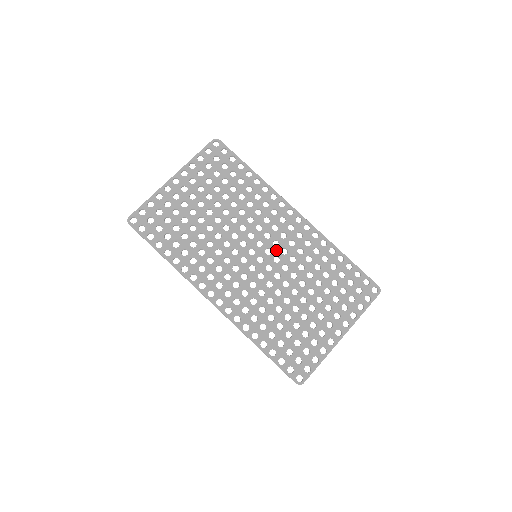
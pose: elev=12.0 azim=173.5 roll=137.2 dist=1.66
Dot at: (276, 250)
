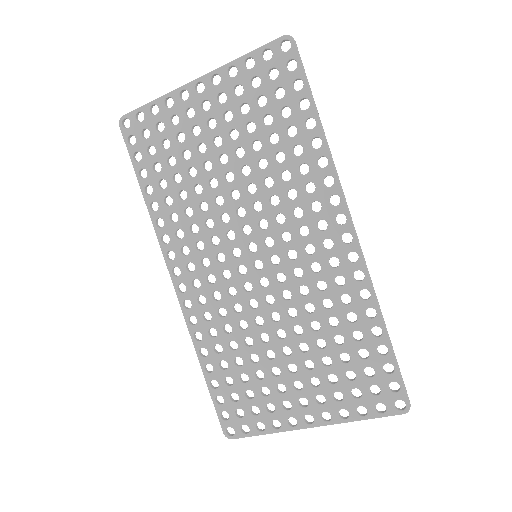
Dot at: (287, 264)
